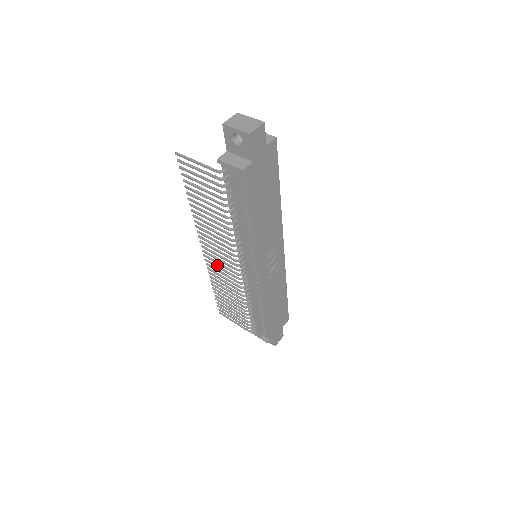
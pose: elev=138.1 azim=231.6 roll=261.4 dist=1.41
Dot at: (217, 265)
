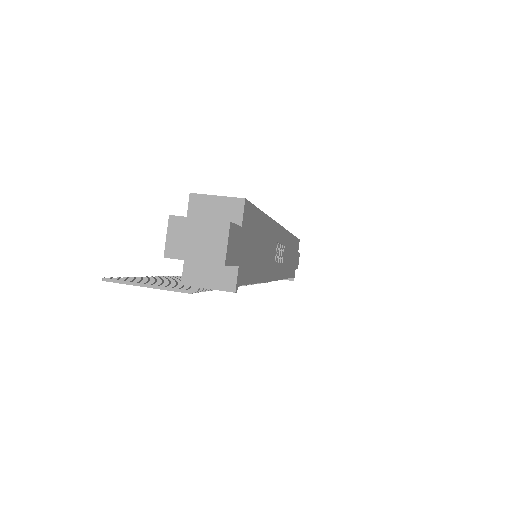
Dot at: occluded
